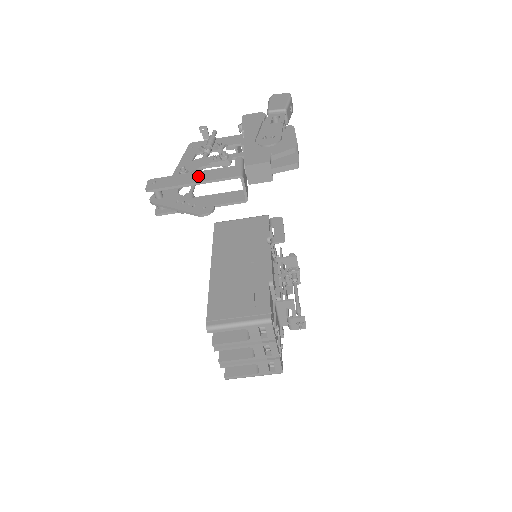
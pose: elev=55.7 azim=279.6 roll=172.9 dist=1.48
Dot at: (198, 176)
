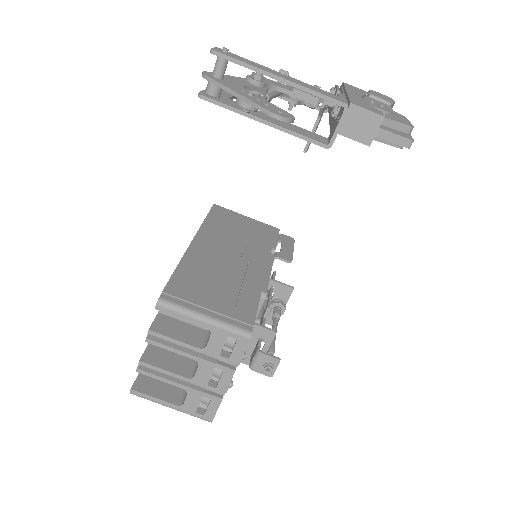
Dot at: (288, 77)
